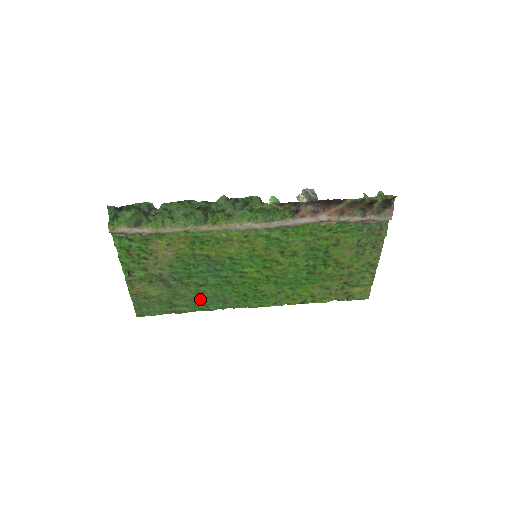
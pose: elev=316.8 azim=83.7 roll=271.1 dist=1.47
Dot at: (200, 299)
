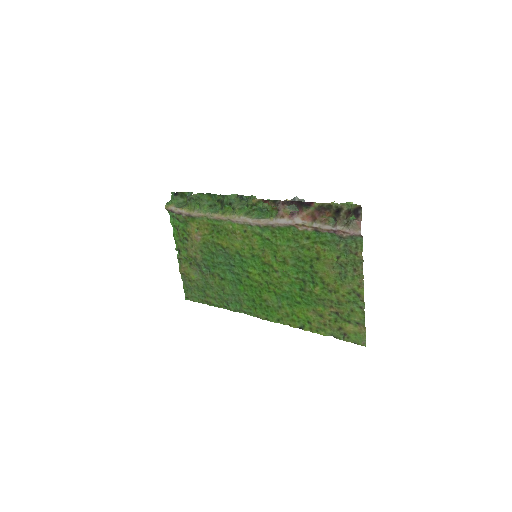
Dot at: (223, 295)
